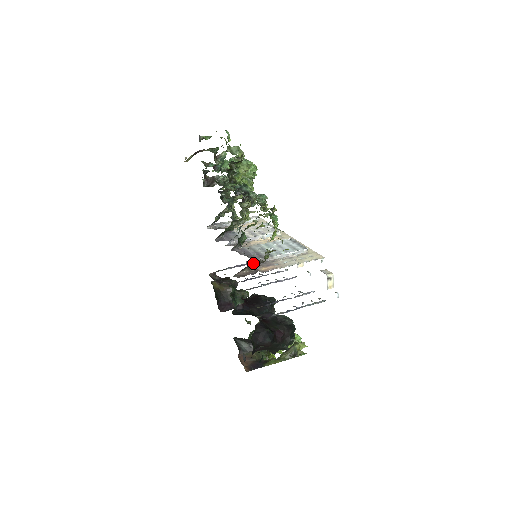
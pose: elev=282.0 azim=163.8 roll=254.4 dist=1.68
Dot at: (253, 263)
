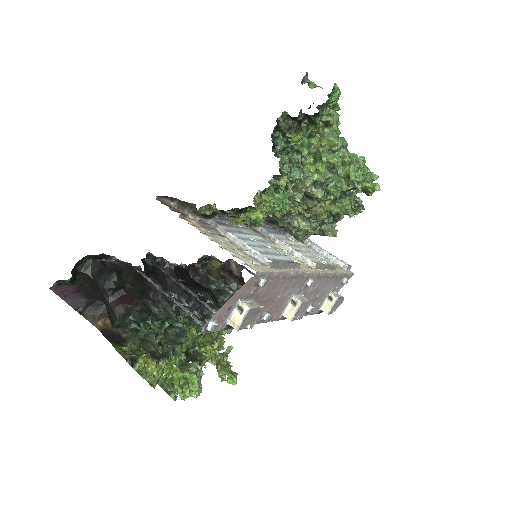
Dot at: occluded
